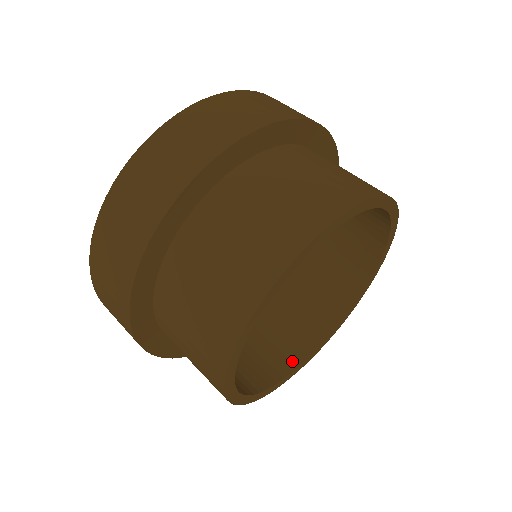
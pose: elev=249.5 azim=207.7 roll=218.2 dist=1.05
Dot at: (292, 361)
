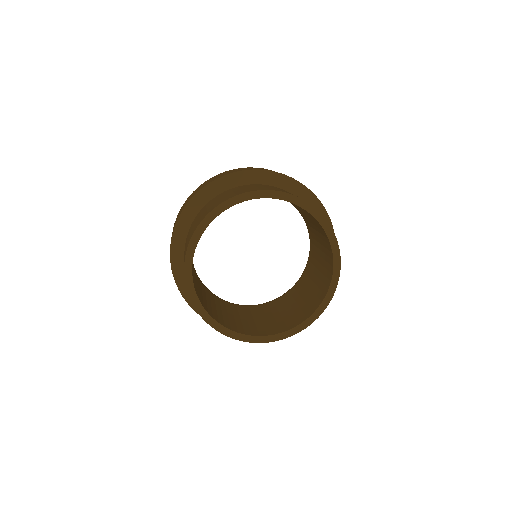
Dot at: (287, 327)
